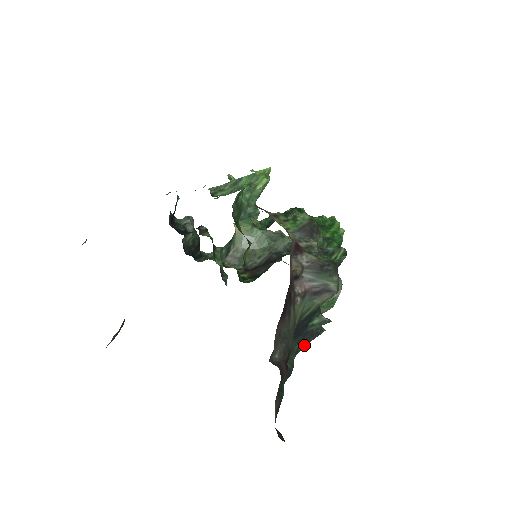
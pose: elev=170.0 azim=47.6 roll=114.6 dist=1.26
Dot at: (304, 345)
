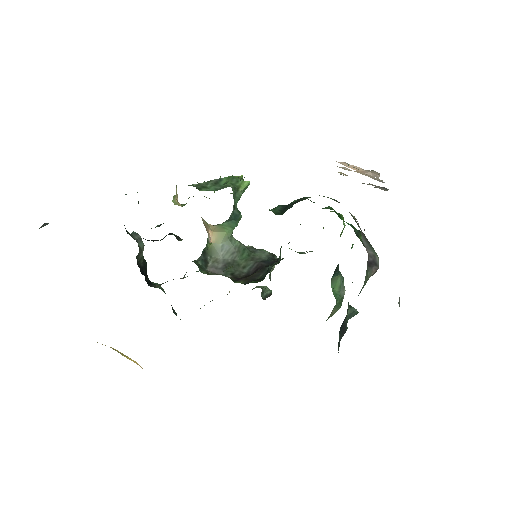
Dot at: occluded
